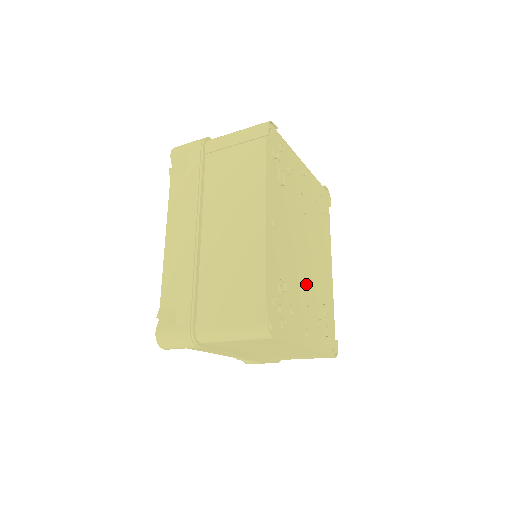
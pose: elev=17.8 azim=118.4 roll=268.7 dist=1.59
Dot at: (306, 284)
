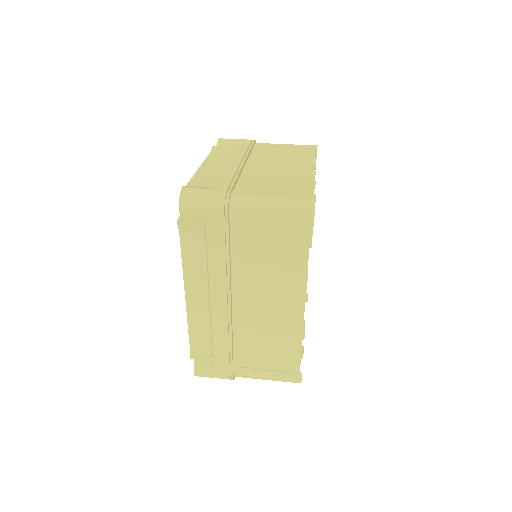
Dot at: occluded
